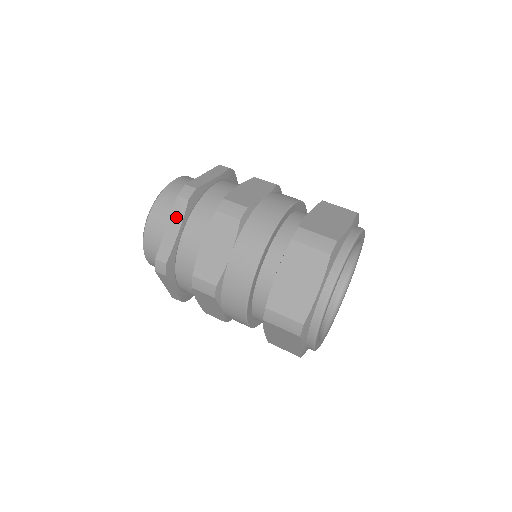
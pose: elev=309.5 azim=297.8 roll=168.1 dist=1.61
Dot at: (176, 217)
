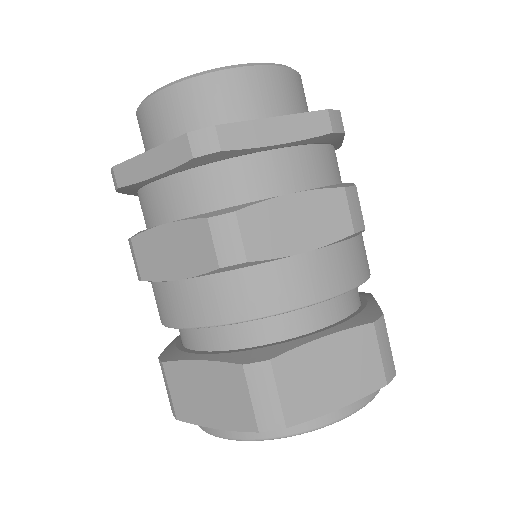
Dot at: occluded
